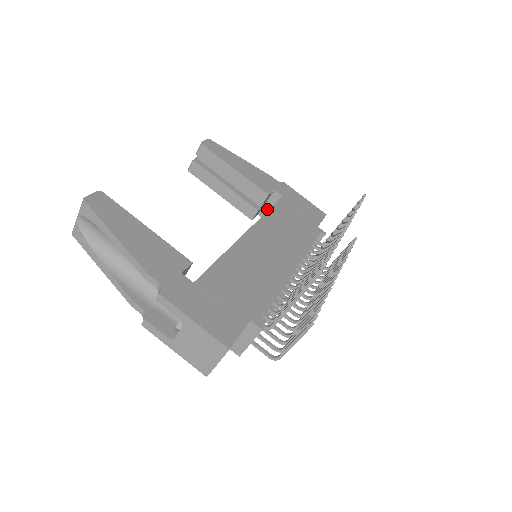
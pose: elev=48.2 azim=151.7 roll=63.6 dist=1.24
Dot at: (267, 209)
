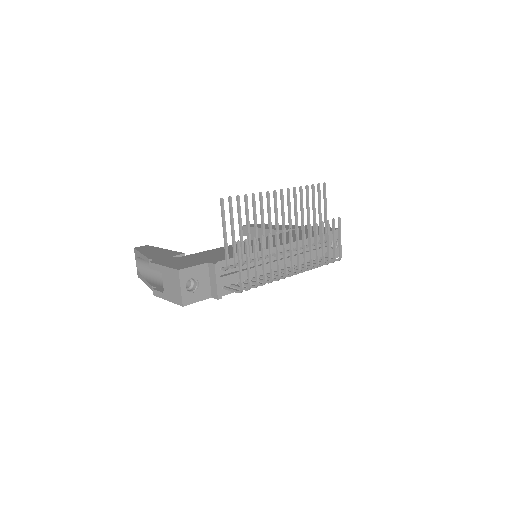
Dot at: occluded
